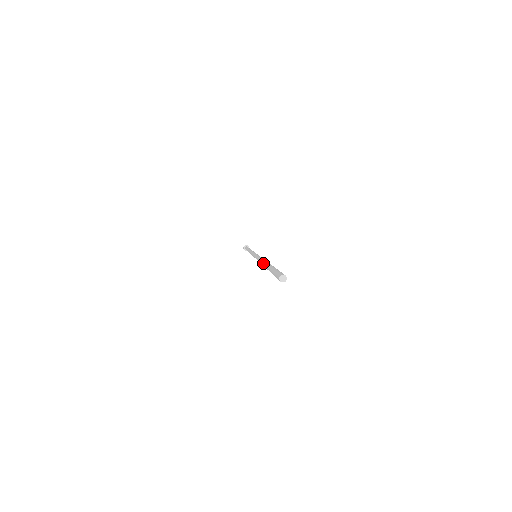
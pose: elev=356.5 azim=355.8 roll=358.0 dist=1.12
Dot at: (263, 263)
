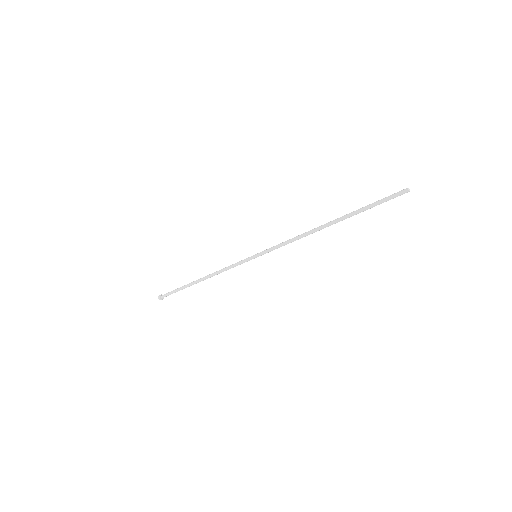
Dot at: (326, 224)
